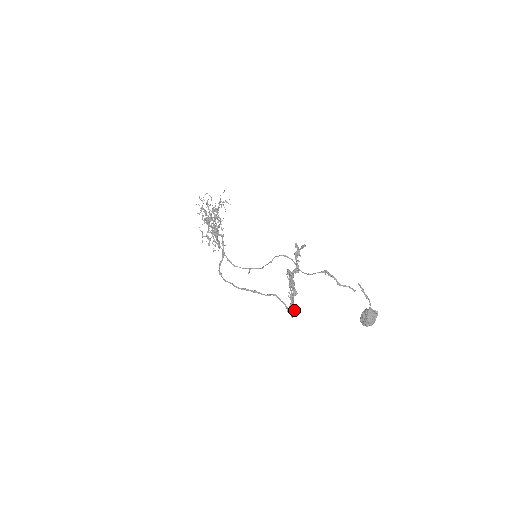
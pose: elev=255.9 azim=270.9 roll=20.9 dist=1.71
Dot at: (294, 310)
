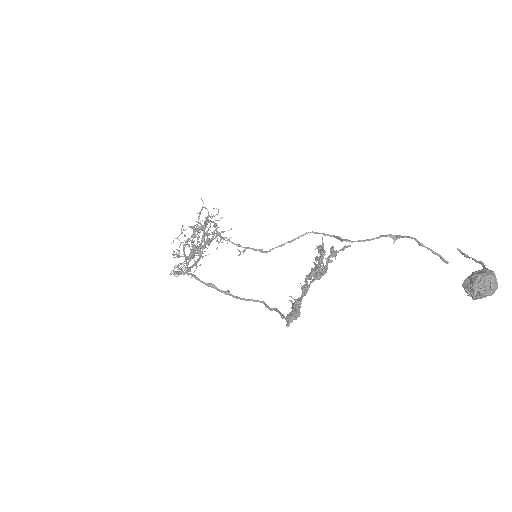
Dot at: (298, 312)
